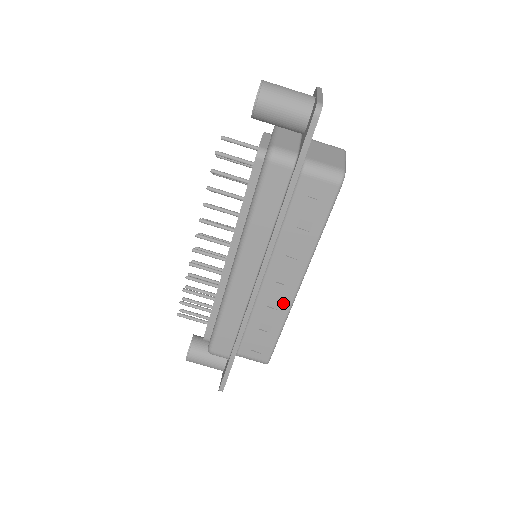
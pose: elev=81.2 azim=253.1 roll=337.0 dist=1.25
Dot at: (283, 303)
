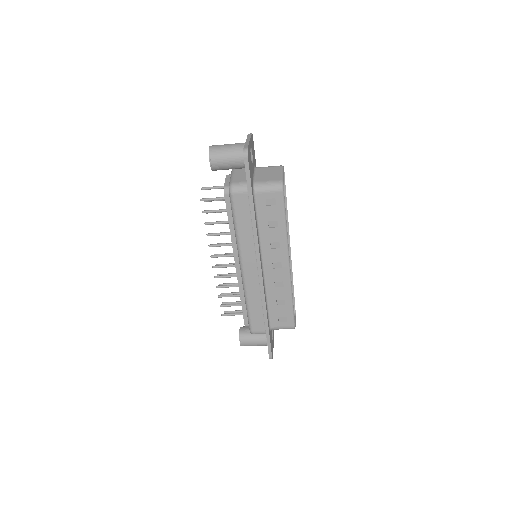
Dot at: (284, 281)
